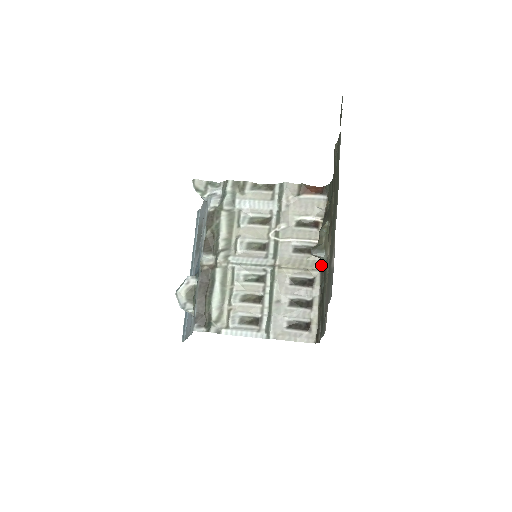
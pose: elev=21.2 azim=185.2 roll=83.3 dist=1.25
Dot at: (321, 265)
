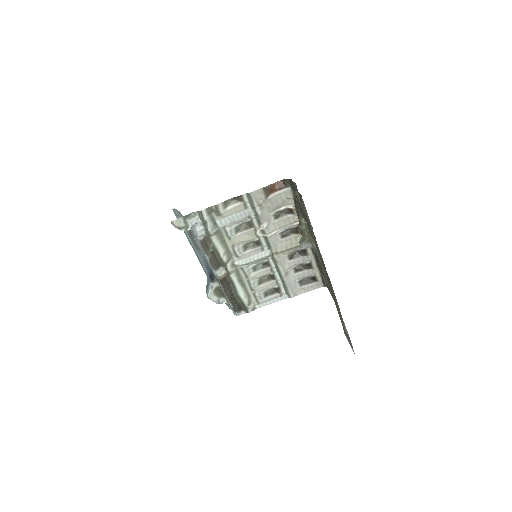
Dot at: occluded
